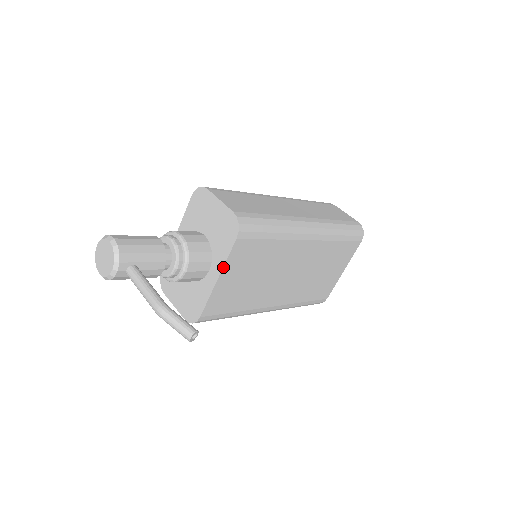
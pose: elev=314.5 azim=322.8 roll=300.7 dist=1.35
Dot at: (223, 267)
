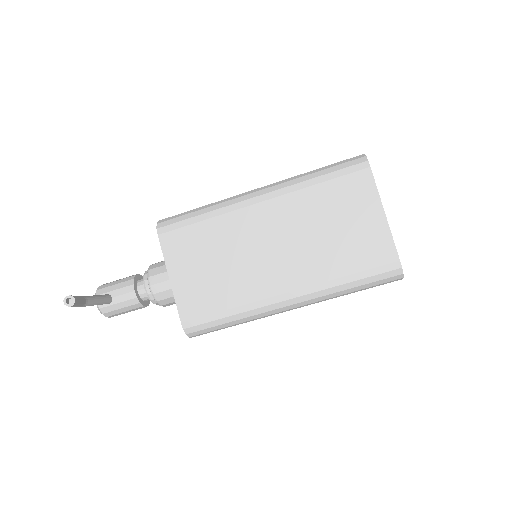
Dot at: (166, 265)
